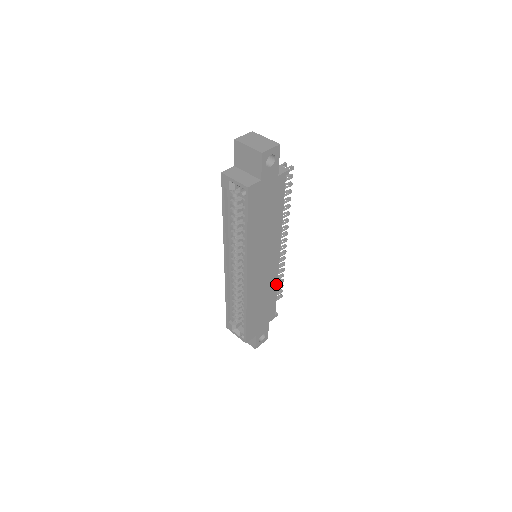
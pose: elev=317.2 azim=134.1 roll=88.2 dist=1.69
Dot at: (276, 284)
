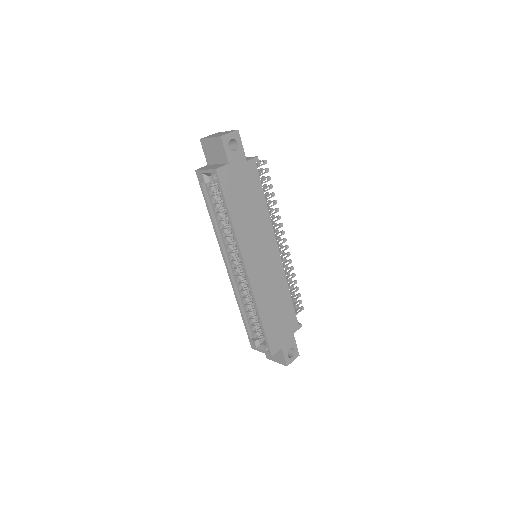
Dot at: (286, 285)
